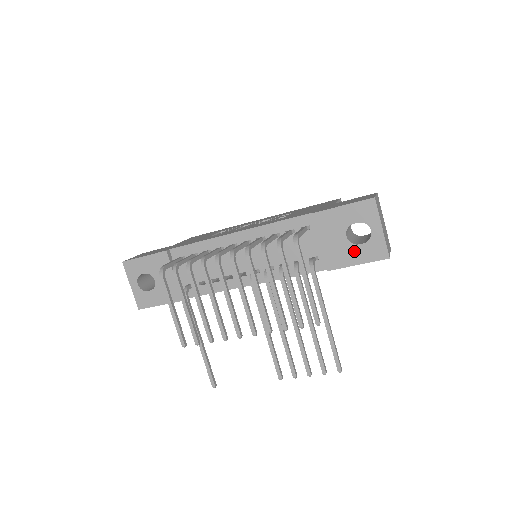
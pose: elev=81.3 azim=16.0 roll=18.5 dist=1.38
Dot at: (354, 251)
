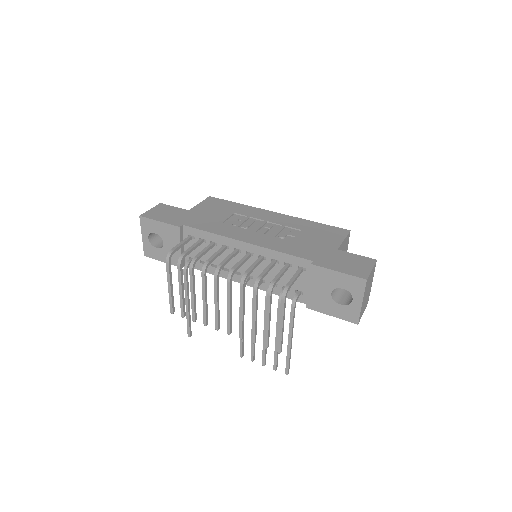
Dot at: (333, 306)
